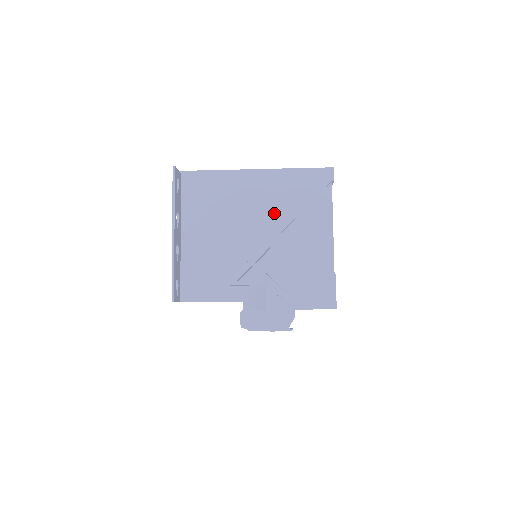
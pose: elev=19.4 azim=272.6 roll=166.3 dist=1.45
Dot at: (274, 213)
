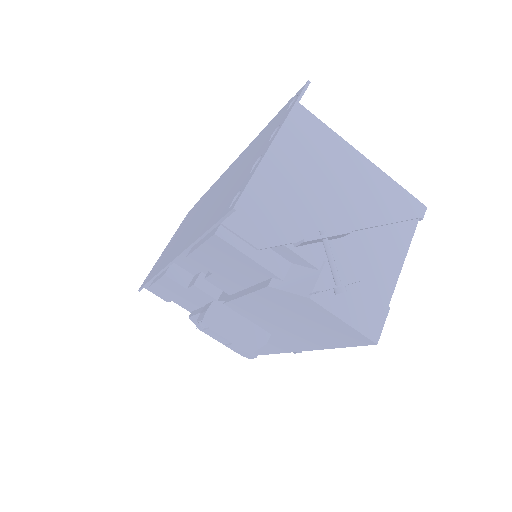
Dot at: (361, 206)
